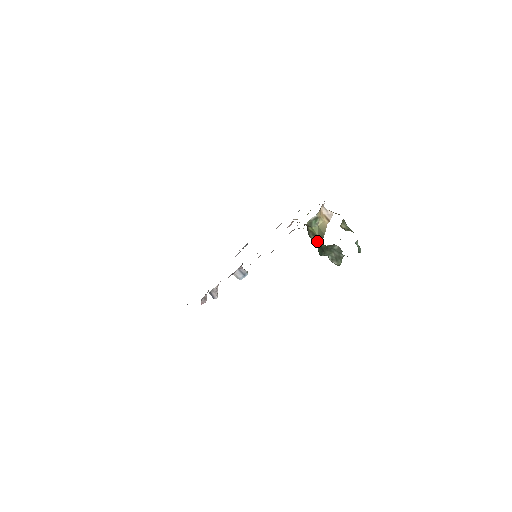
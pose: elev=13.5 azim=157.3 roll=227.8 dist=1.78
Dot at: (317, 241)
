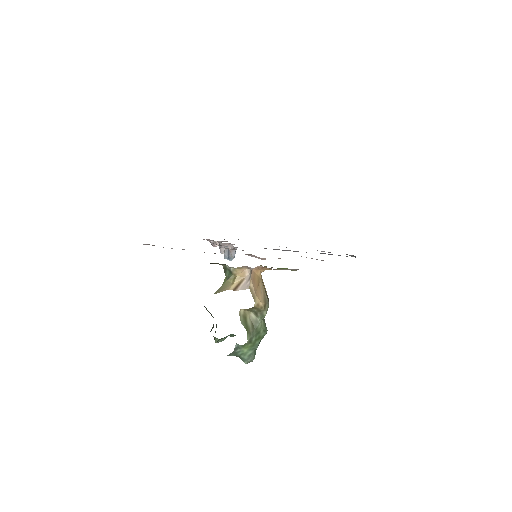
Dot at: occluded
